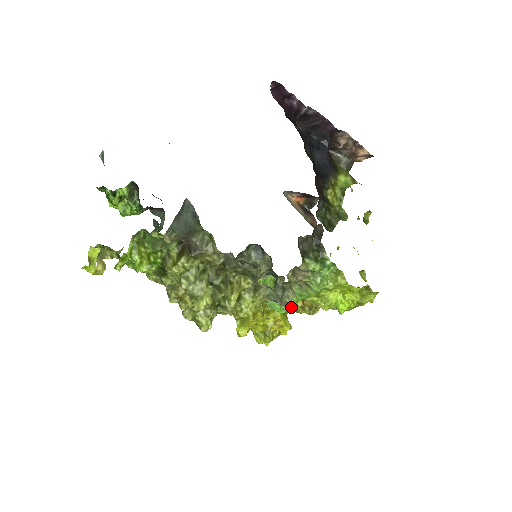
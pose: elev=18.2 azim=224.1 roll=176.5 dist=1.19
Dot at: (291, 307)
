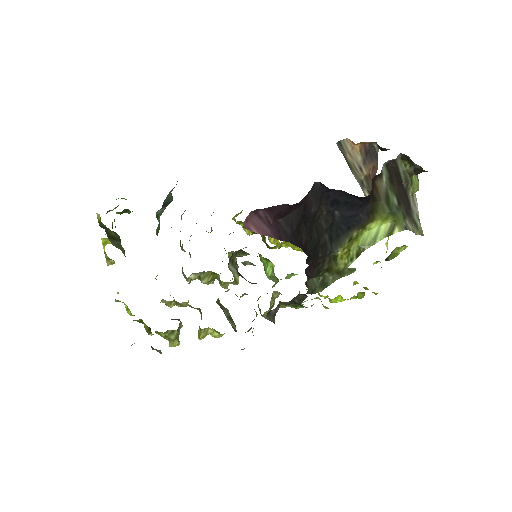
Dot at: (293, 275)
